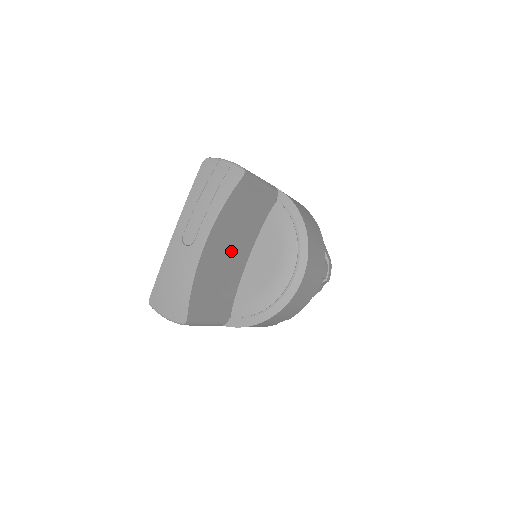
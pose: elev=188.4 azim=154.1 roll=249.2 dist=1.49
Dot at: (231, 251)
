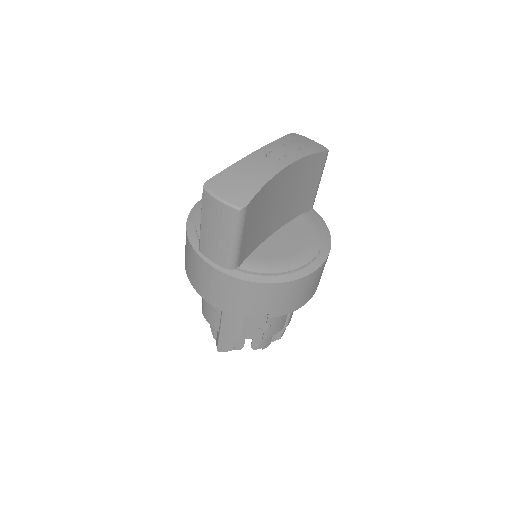
Dot at: (280, 204)
